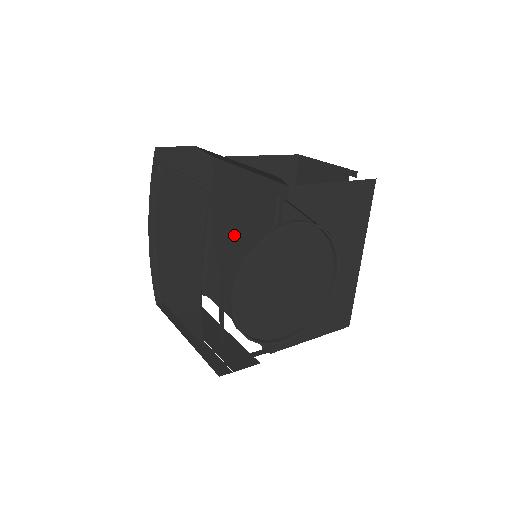
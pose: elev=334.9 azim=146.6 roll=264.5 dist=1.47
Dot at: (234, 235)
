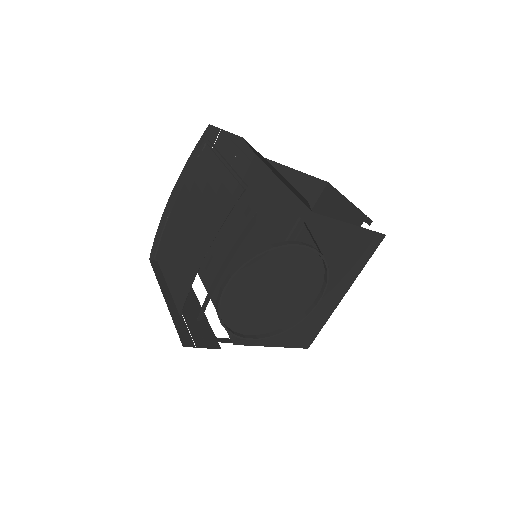
Dot at: occluded
